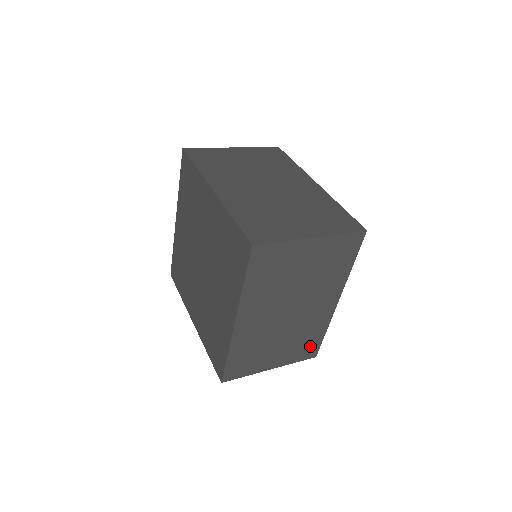
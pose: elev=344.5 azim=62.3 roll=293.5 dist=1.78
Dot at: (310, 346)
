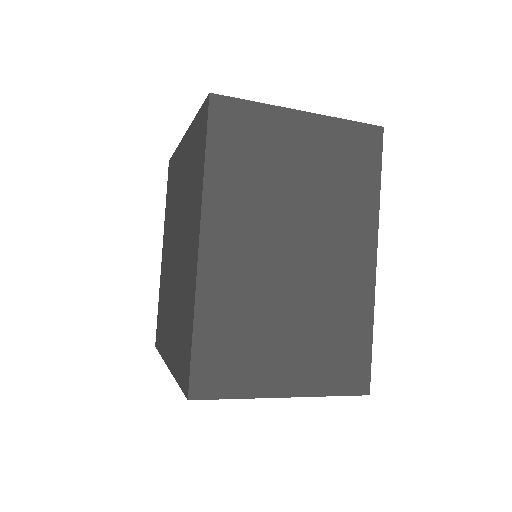
Dot at: (350, 359)
